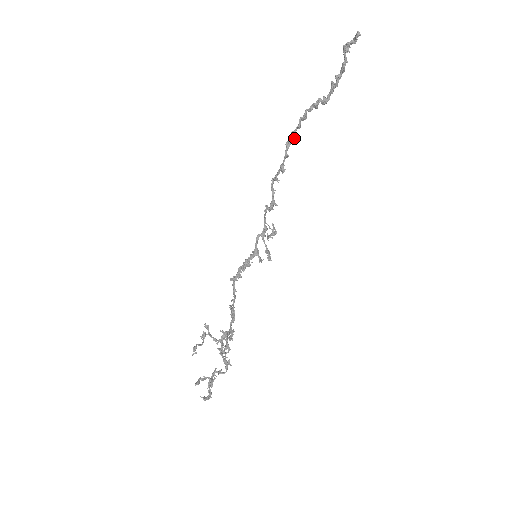
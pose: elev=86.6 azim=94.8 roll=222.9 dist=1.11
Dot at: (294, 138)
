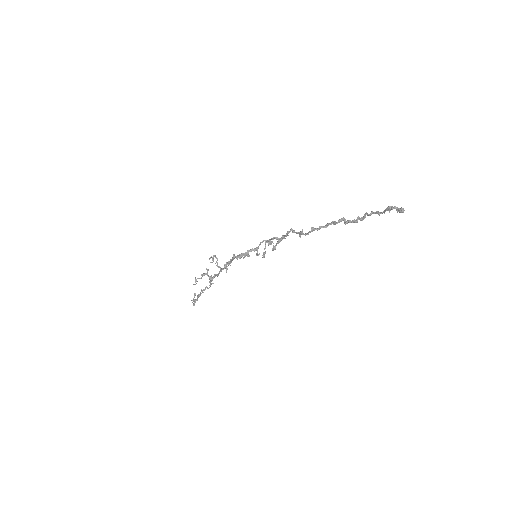
Dot at: occluded
